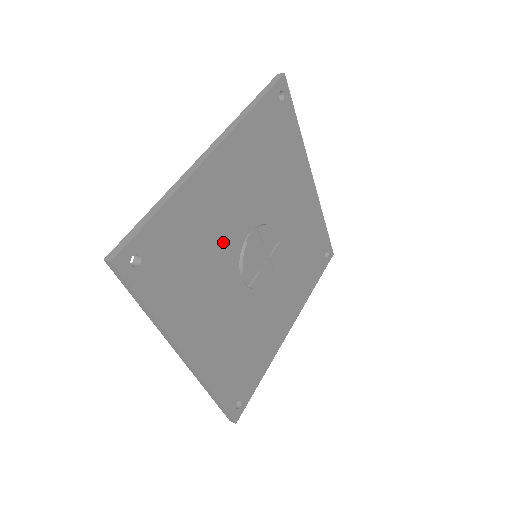
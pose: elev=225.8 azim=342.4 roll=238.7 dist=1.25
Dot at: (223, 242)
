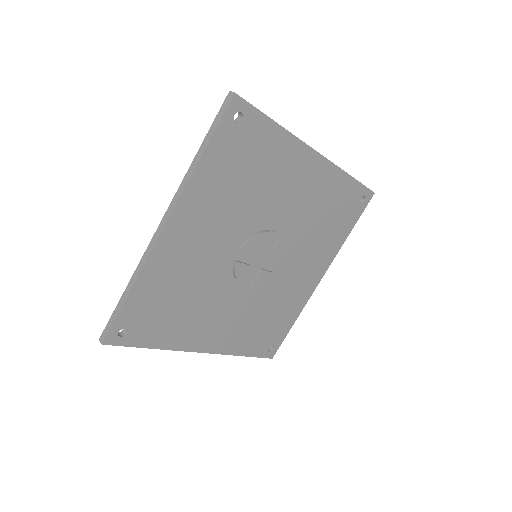
Dot at: (208, 274)
